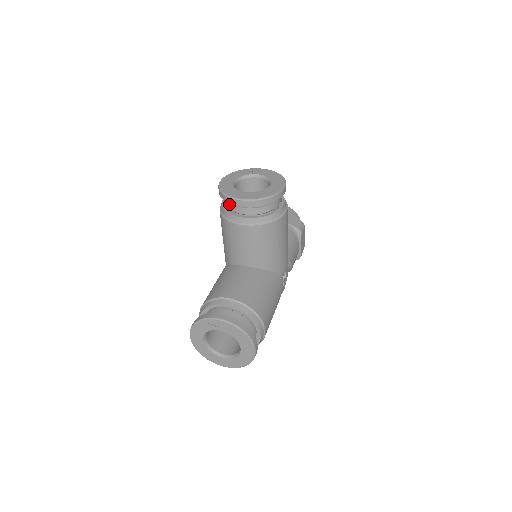
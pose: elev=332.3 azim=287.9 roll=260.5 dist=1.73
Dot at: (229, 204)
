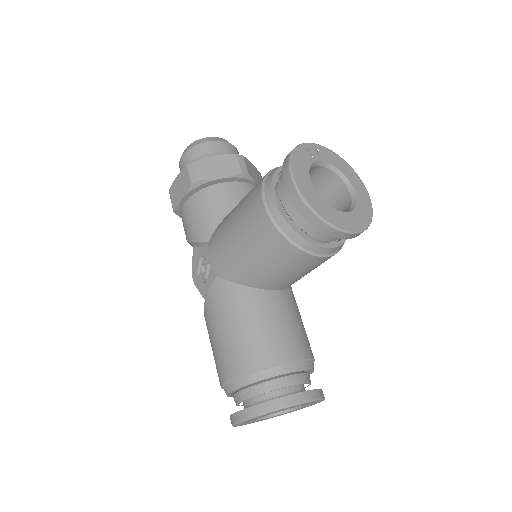
Dot at: (309, 226)
